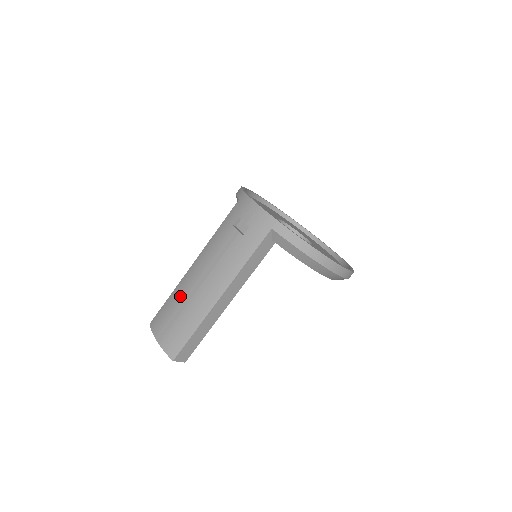
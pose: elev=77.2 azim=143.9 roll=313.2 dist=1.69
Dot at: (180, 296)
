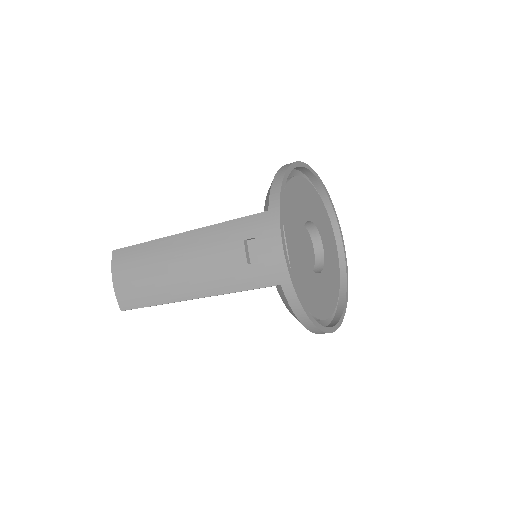
Dot at: (153, 259)
